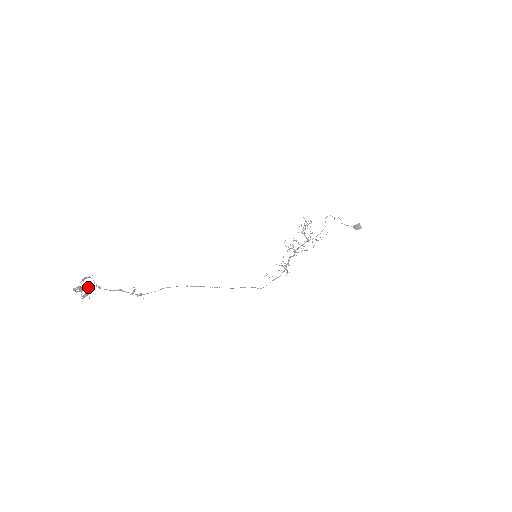
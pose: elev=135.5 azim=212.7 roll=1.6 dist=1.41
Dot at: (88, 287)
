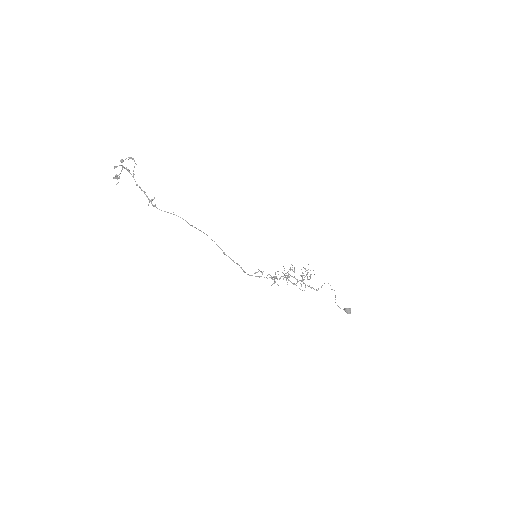
Dot at: (126, 169)
